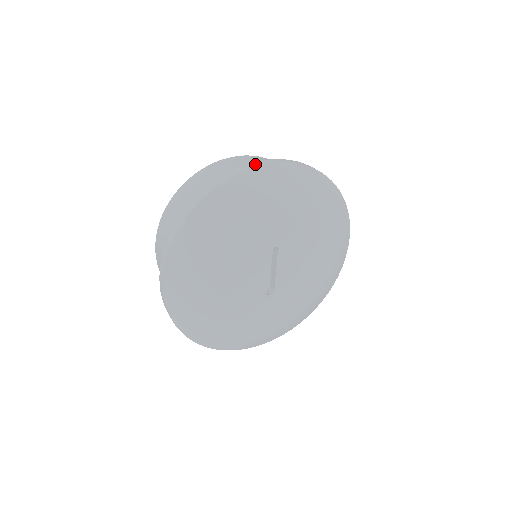
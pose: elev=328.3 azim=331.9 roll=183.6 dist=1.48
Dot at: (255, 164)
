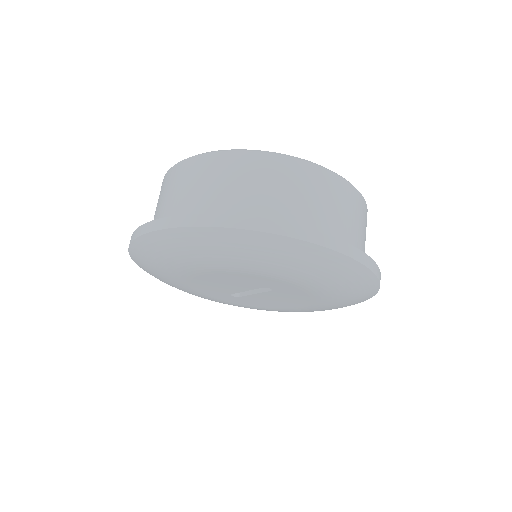
Dot at: (327, 241)
